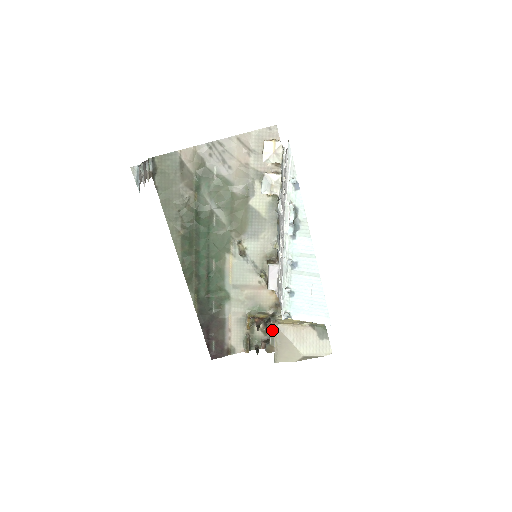
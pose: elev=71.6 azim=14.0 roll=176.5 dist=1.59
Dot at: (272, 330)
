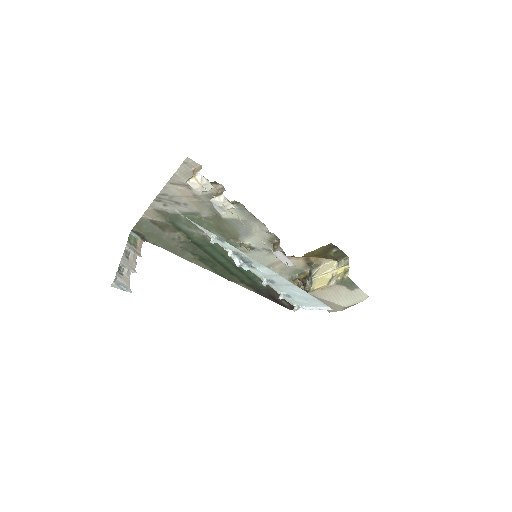
Dot at: occluded
